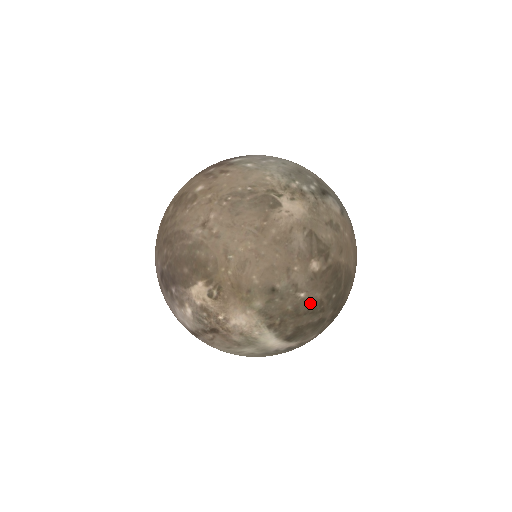
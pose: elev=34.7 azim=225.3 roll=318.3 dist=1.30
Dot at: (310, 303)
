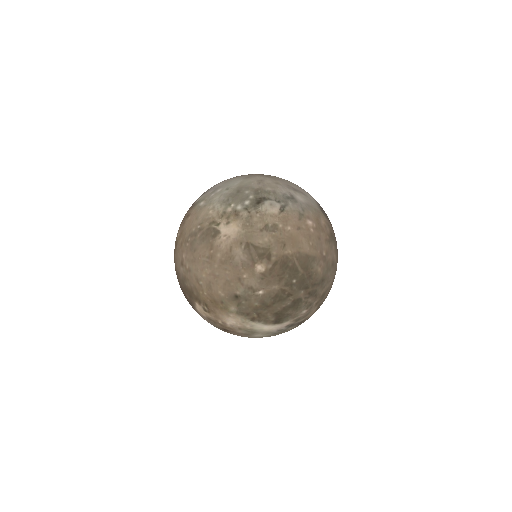
Dot at: (272, 295)
